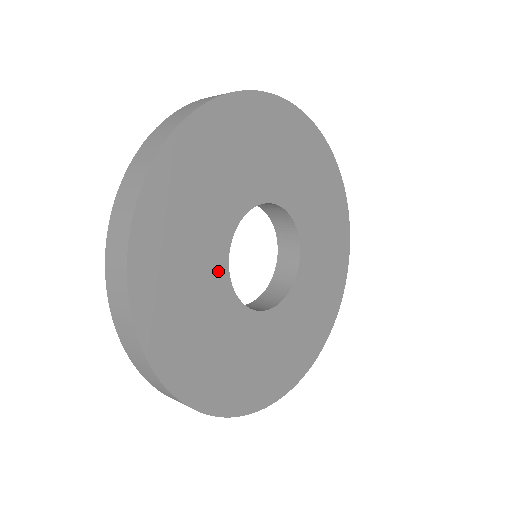
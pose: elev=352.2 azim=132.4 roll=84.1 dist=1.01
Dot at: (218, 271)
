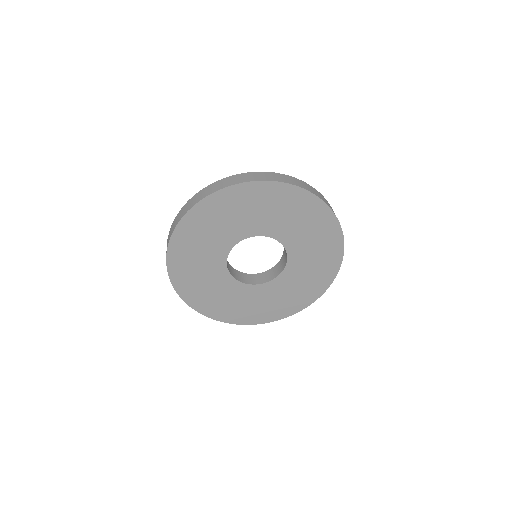
Dot at: (220, 269)
